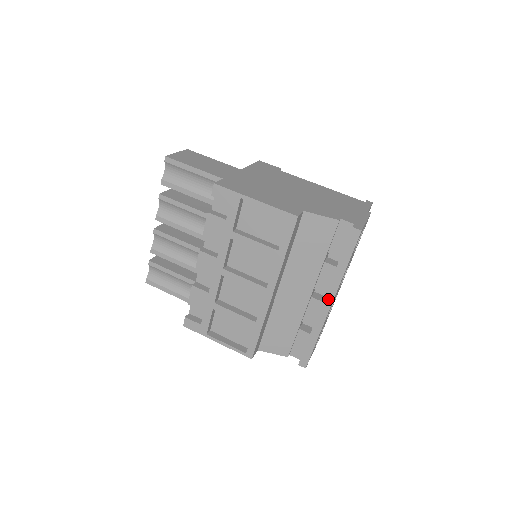
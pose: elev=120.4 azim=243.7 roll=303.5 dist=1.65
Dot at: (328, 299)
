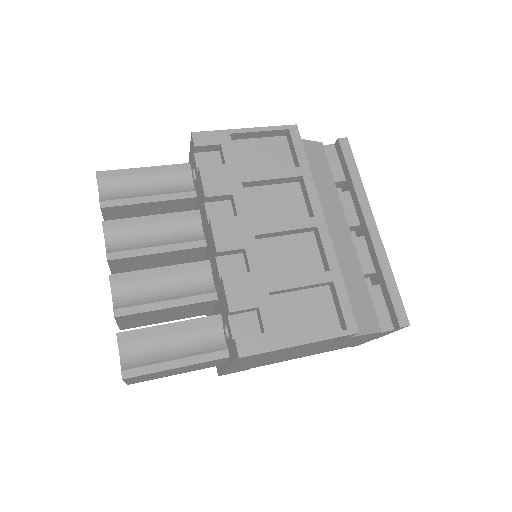
Dot at: (369, 219)
